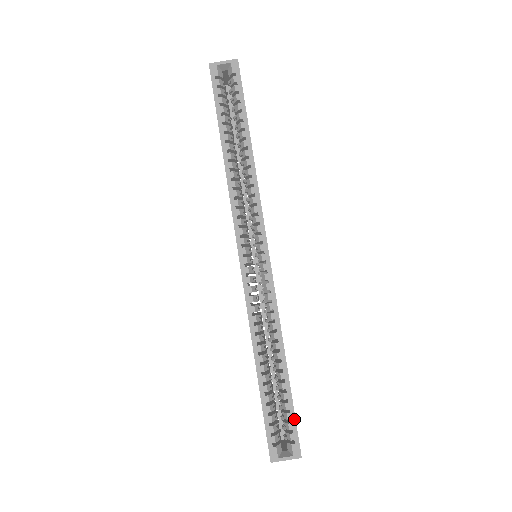
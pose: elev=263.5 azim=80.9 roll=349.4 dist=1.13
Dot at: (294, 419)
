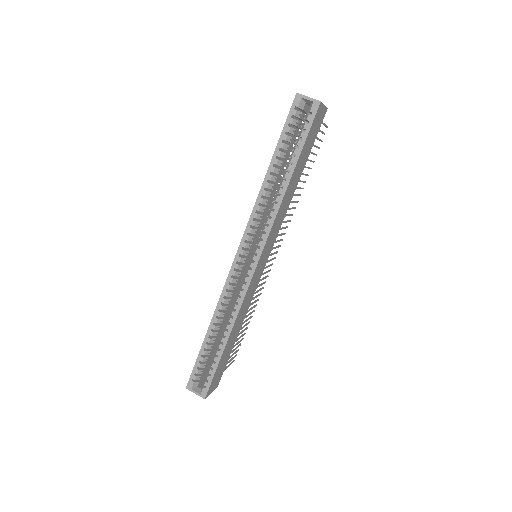
Dot at: (213, 375)
